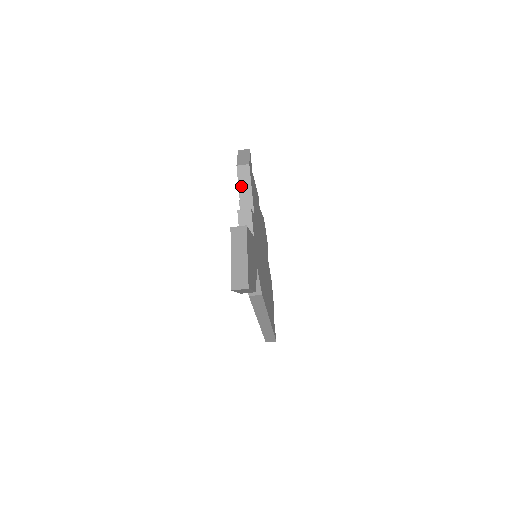
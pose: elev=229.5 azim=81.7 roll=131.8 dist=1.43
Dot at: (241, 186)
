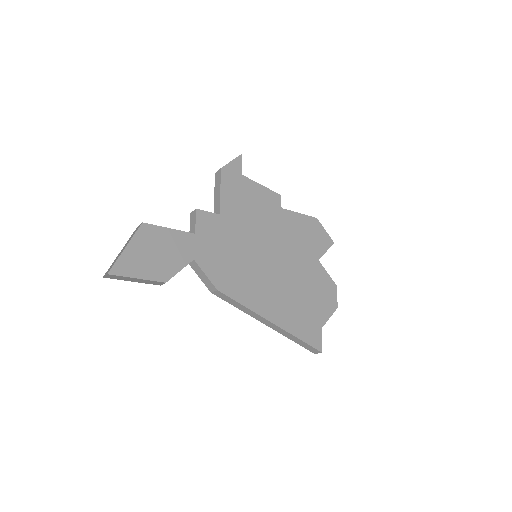
Dot at: (215, 190)
